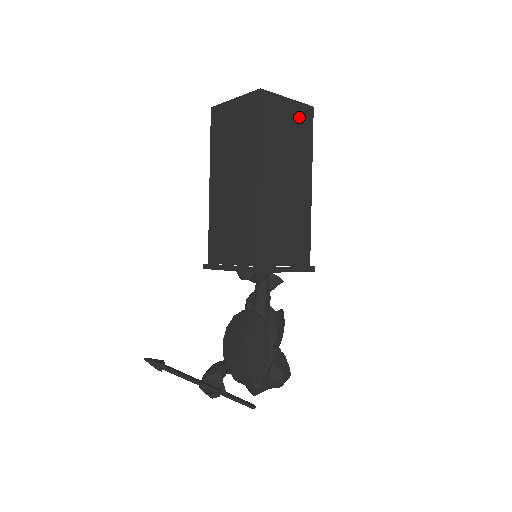
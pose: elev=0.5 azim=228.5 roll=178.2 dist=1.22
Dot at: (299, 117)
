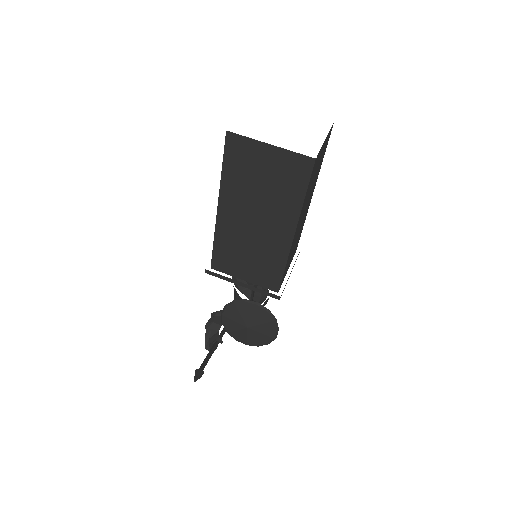
Dot at: (325, 146)
